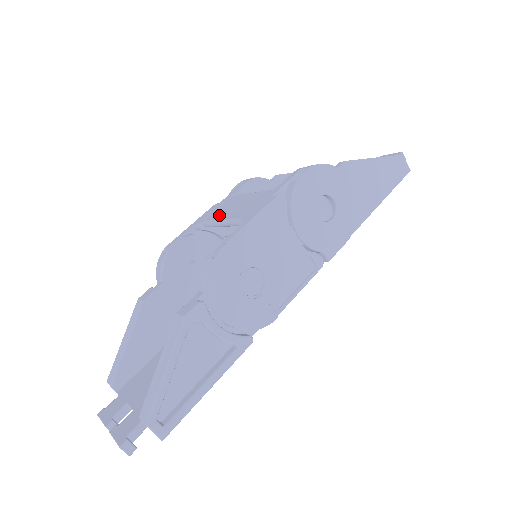
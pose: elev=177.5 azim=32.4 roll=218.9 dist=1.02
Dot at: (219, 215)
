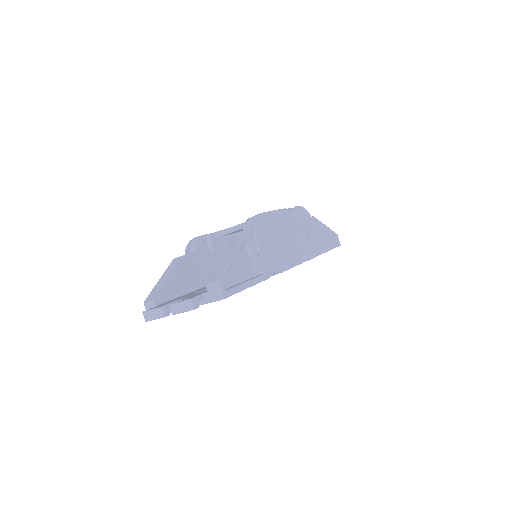
Dot at: occluded
